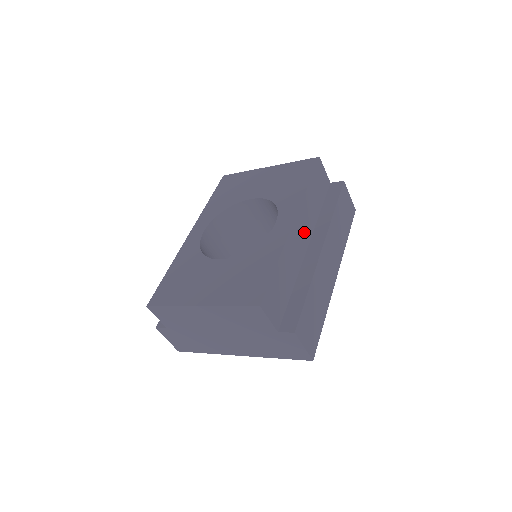
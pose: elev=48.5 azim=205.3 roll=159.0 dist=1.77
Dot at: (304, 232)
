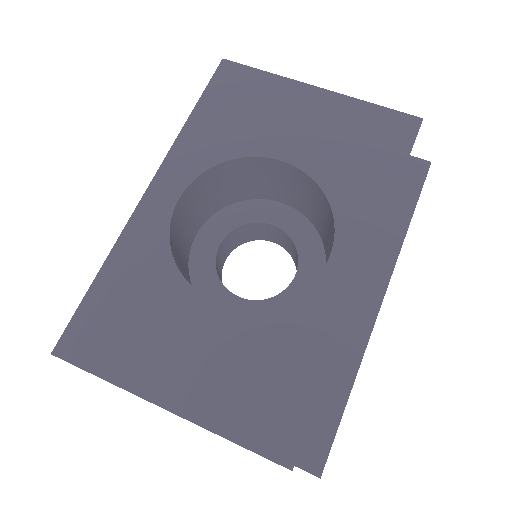
Dot at: occluded
